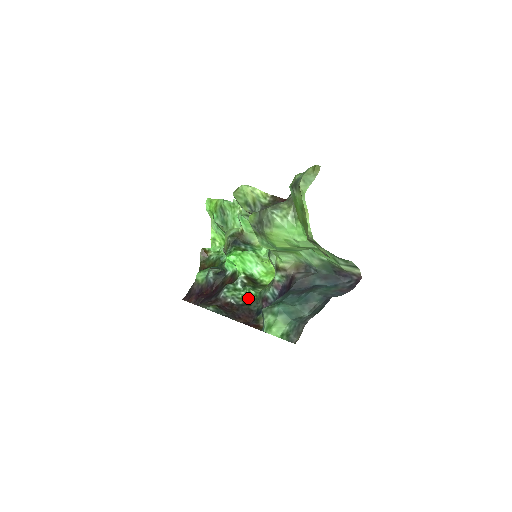
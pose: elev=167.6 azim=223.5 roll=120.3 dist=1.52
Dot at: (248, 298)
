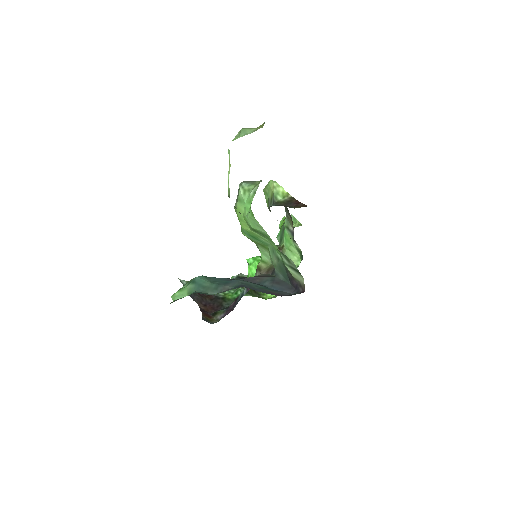
Dot at: (230, 296)
